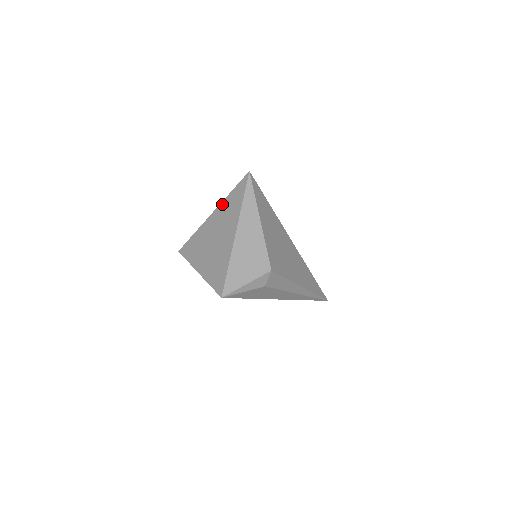
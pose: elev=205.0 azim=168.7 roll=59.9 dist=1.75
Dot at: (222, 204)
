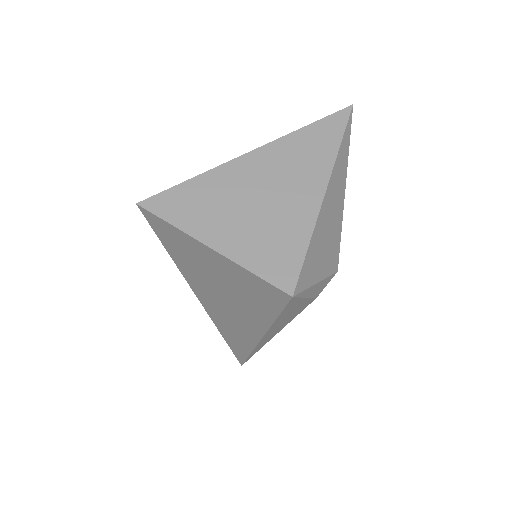
Dot at: (286, 139)
